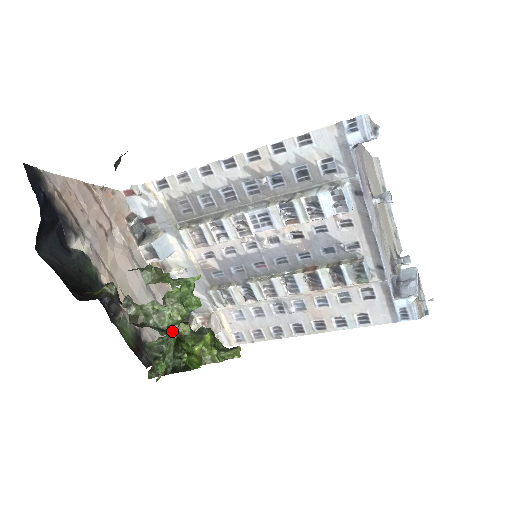
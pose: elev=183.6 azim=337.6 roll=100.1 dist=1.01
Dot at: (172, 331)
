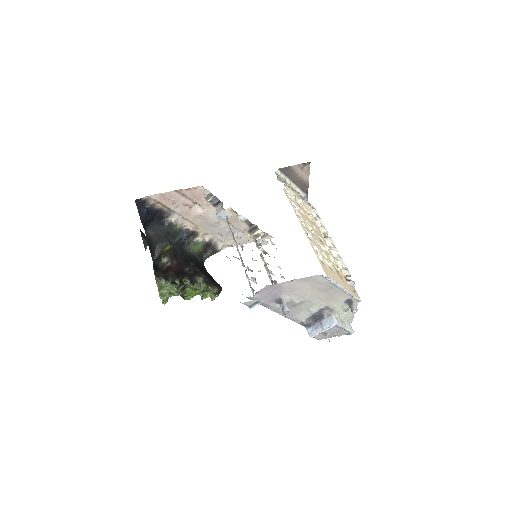
Dot at: occluded
